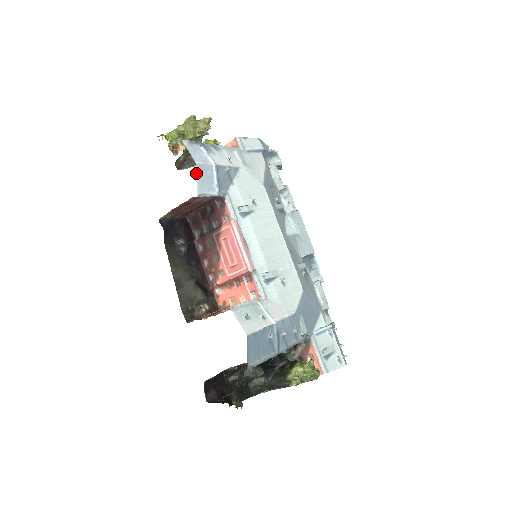
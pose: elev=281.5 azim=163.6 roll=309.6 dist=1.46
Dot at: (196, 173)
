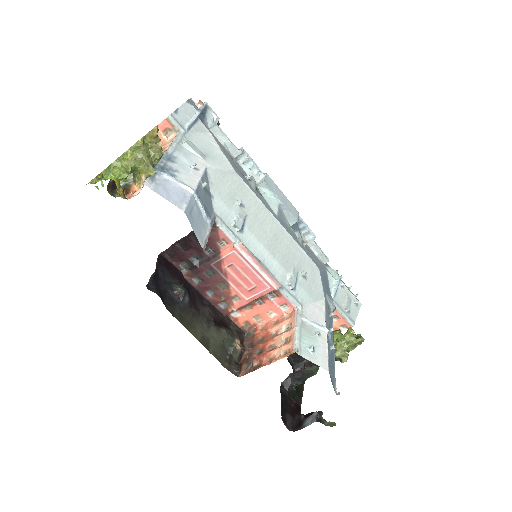
Dot at: occluded
